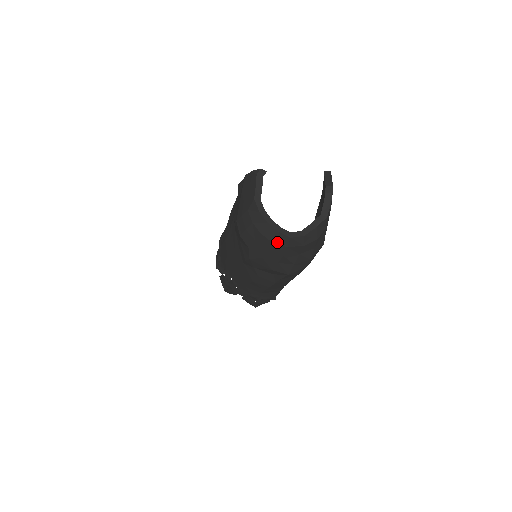
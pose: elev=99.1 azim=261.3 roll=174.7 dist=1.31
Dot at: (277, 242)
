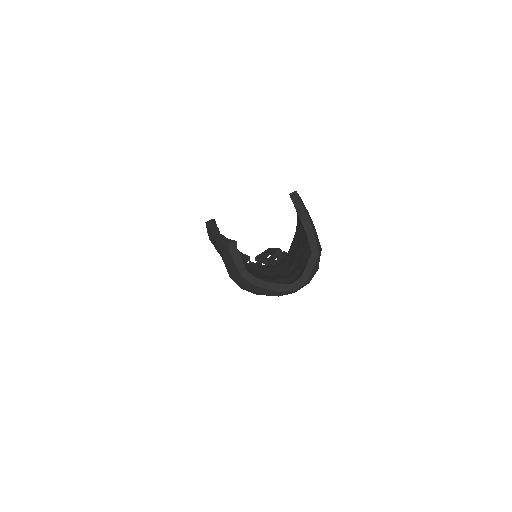
Dot at: occluded
